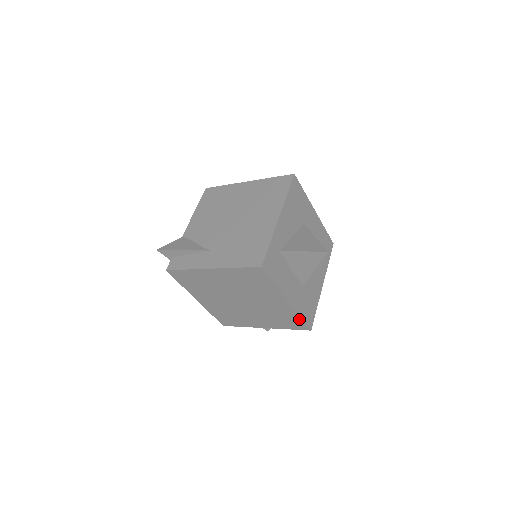
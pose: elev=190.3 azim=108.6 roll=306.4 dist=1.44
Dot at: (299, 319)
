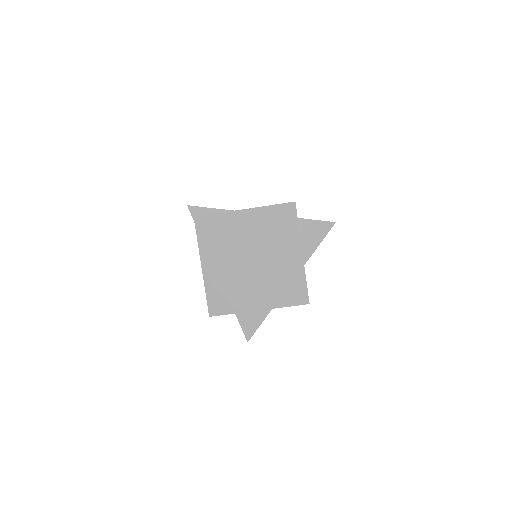
Dot at: (303, 284)
